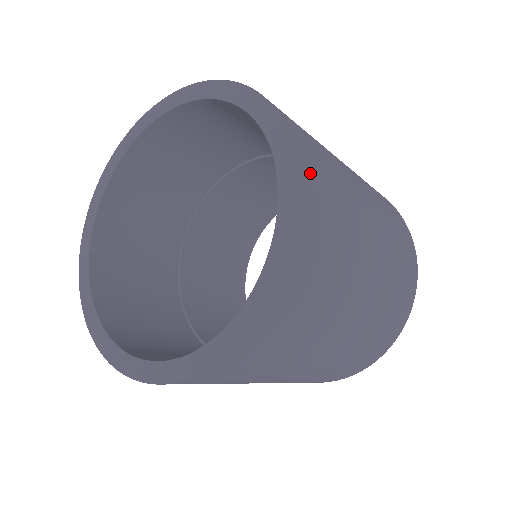
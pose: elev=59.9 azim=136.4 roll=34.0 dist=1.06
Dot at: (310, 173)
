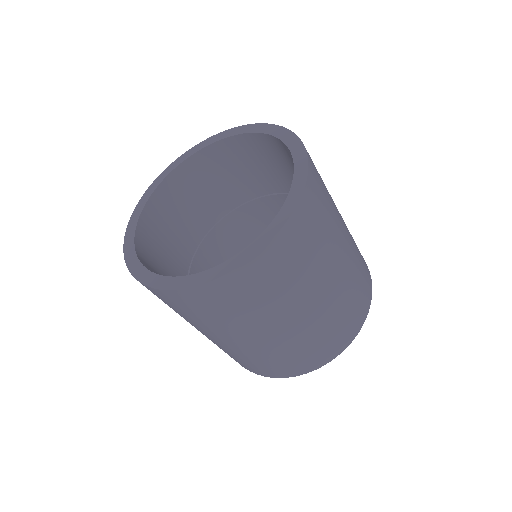
Dot at: occluded
